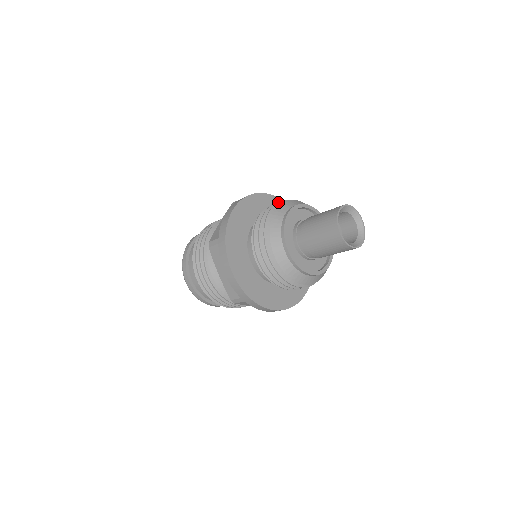
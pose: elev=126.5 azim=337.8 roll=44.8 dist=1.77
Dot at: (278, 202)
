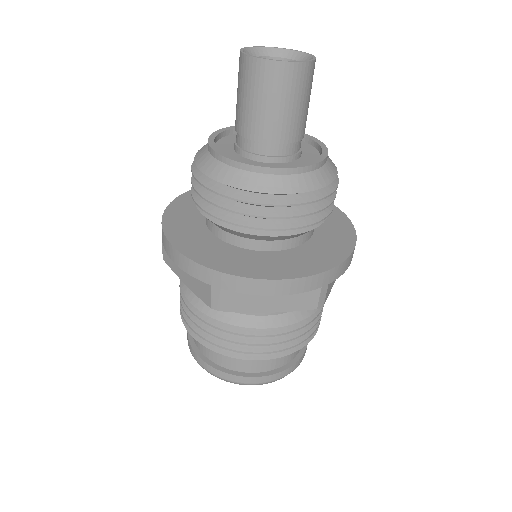
Dot at: occluded
